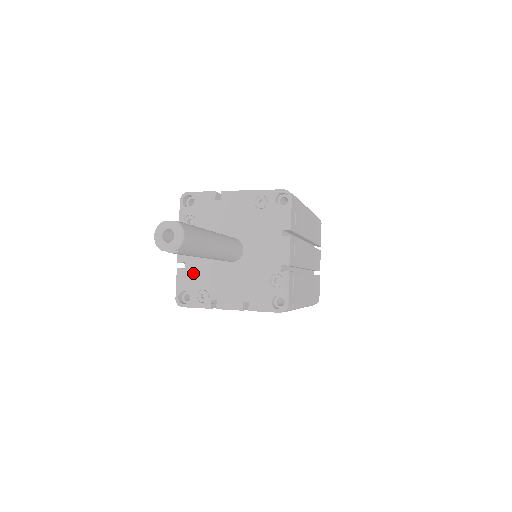
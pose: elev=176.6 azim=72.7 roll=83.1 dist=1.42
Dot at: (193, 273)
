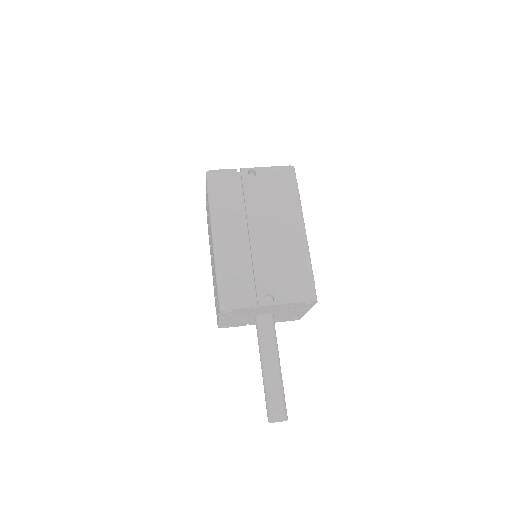
Dot at: (232, 323)
